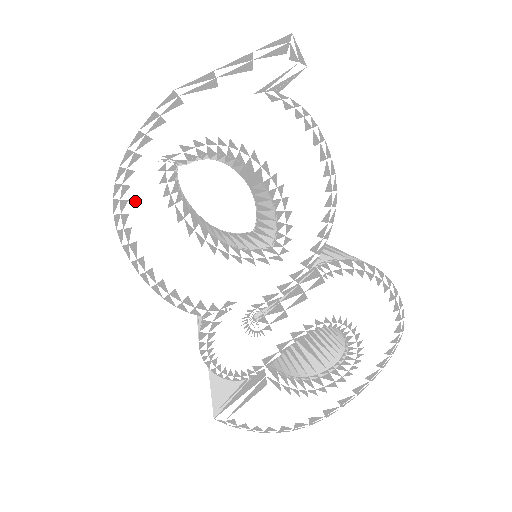
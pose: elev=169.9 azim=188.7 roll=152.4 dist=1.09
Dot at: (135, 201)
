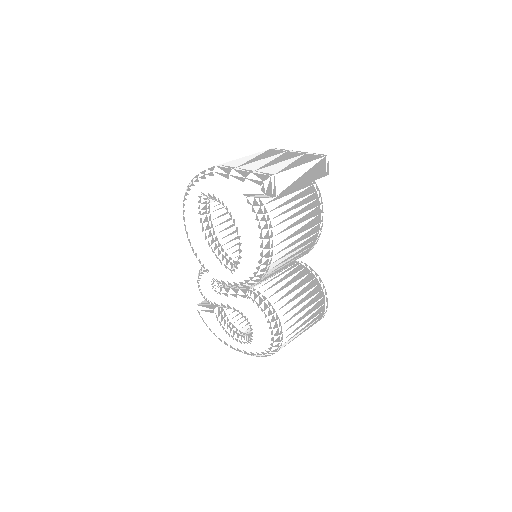
Dot at: (189, 202)
